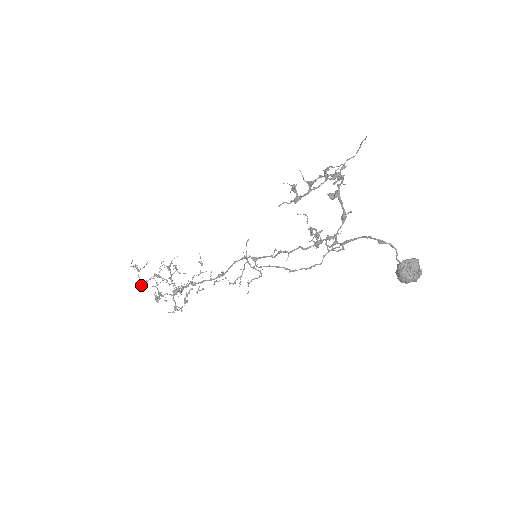
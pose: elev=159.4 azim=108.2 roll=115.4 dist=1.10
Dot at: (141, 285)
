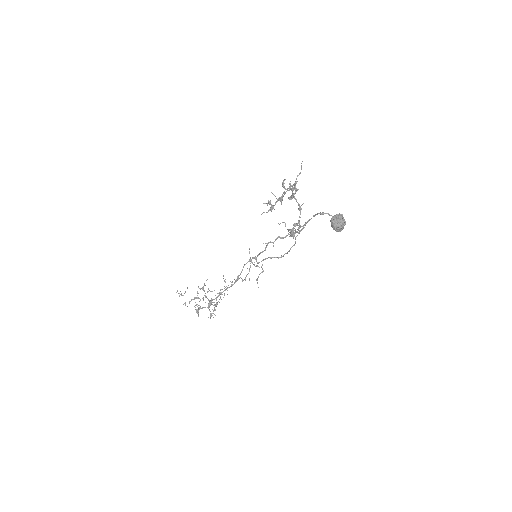
Dot at: occluded
